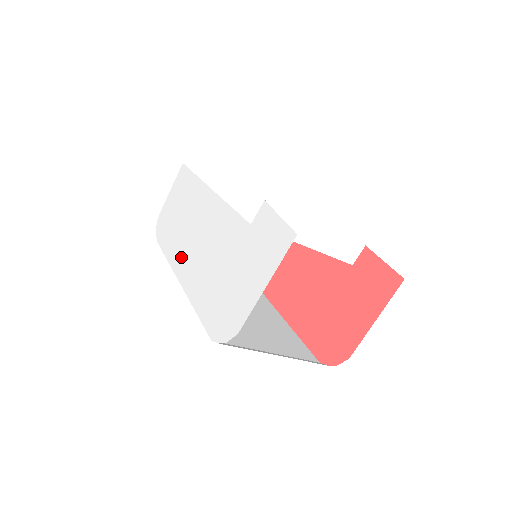
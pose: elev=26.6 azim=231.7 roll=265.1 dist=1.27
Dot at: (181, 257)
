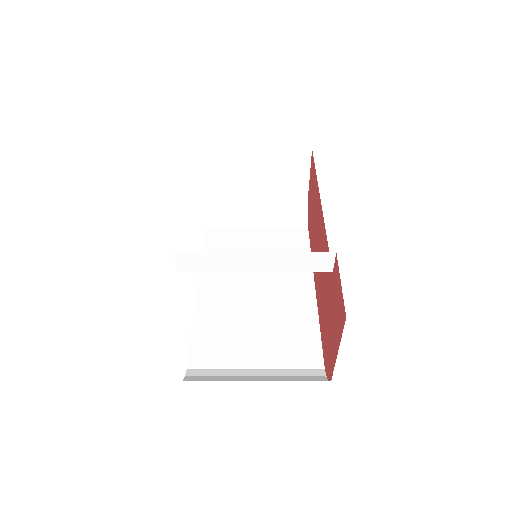
Dot at: occluded
